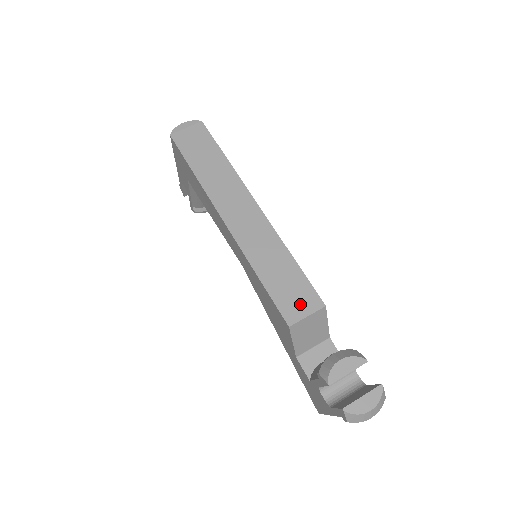
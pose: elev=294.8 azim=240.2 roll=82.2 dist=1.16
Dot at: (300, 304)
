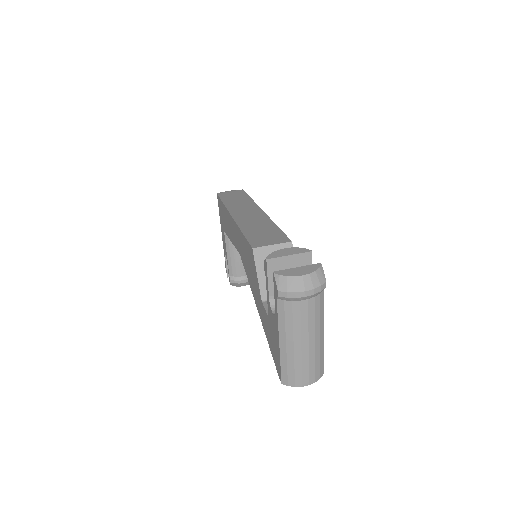
Dot at: (269, 240)
